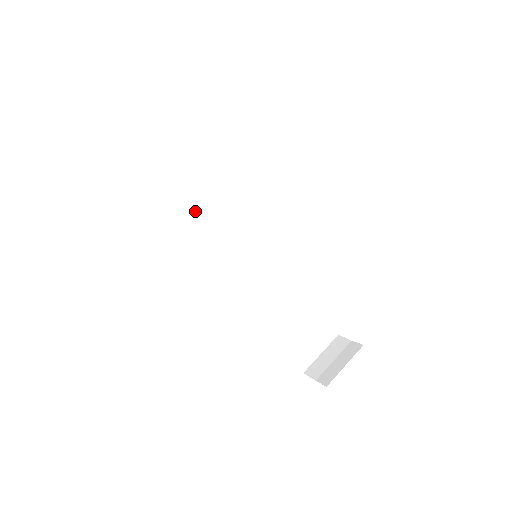
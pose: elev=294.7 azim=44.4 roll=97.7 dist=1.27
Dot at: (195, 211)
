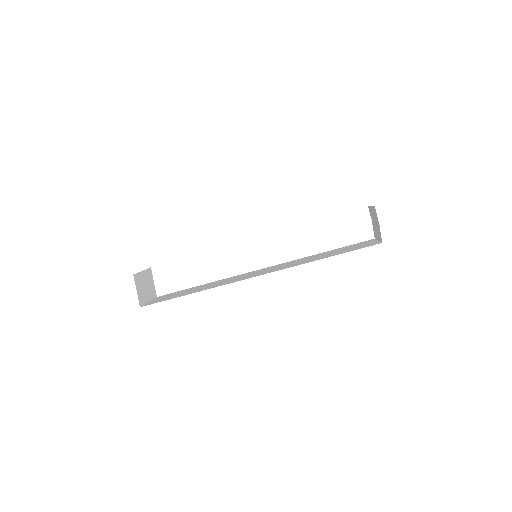
Dot at: (206, 288)
